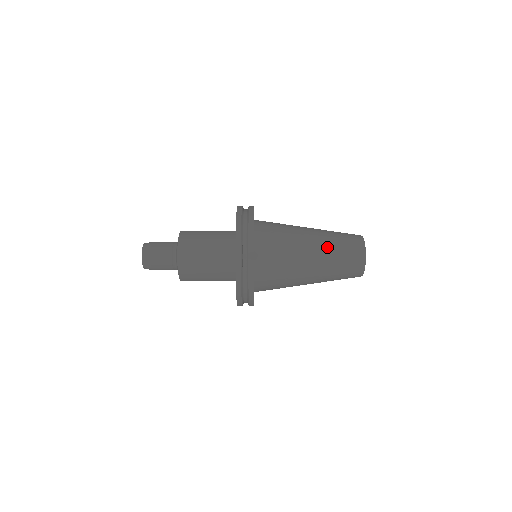
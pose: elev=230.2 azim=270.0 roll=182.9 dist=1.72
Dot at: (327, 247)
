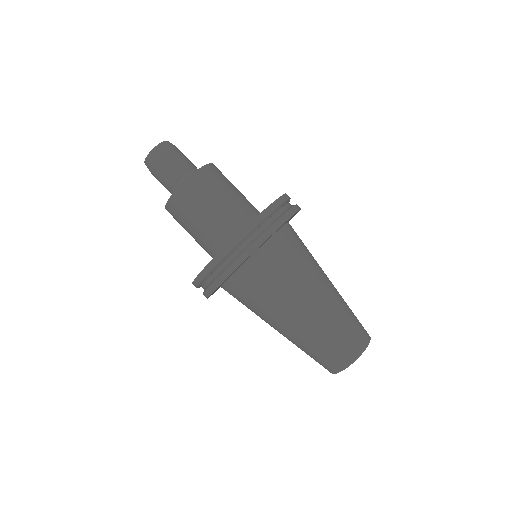
Dot at: (341, 297)
